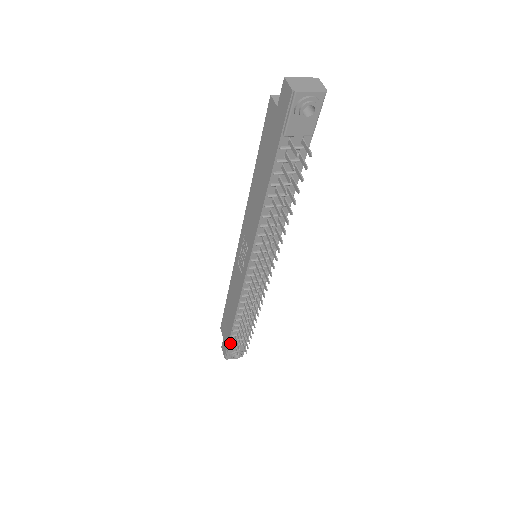
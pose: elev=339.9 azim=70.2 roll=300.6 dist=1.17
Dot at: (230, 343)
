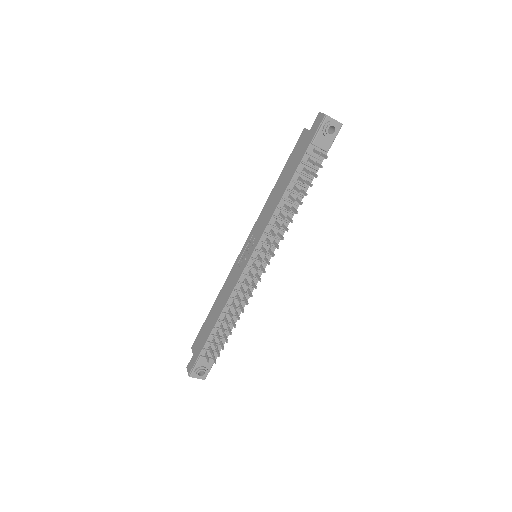
Dot at: (202, 353)
